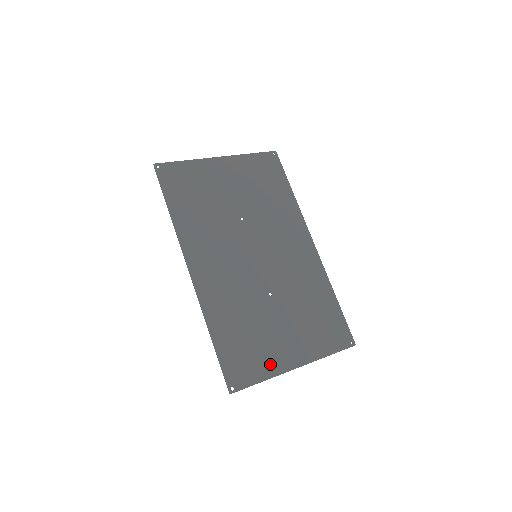
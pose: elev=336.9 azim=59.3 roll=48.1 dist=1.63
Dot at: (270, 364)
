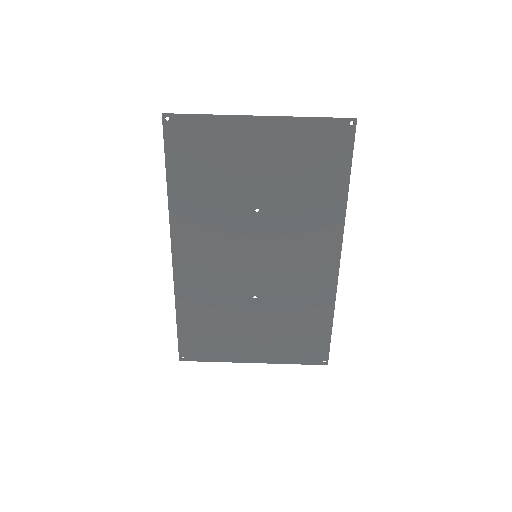
Dot at: (226, 352)
